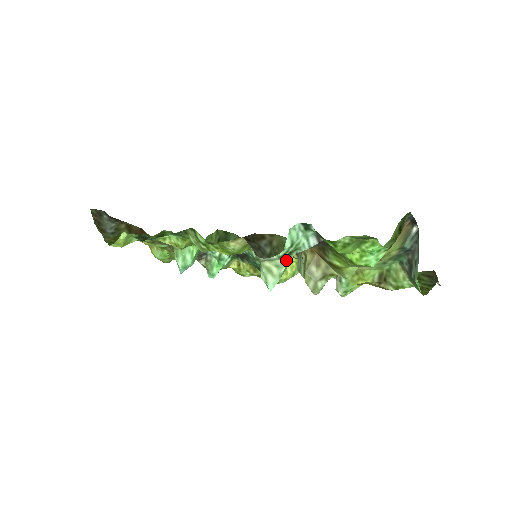
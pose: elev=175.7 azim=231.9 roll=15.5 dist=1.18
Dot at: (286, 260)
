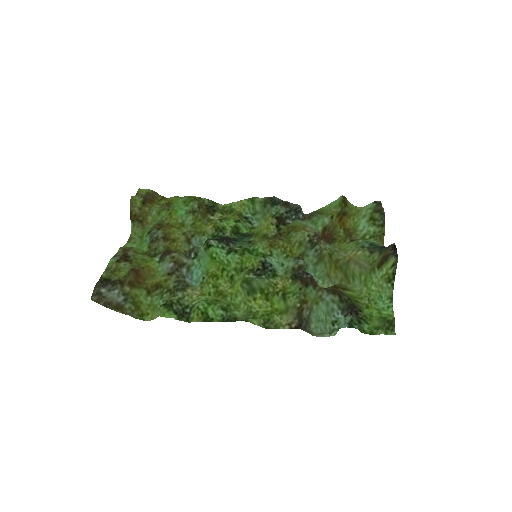
Dot at: (330, 325)
